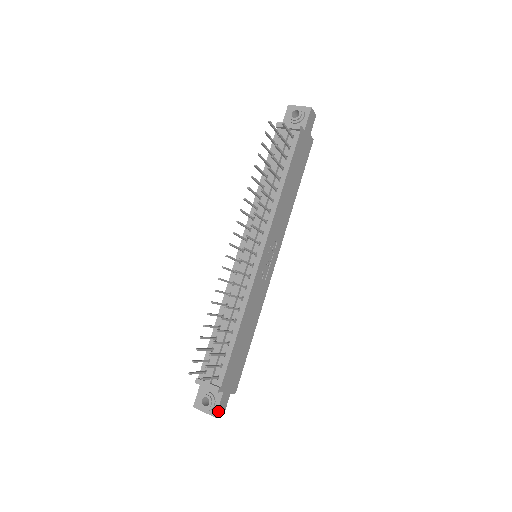
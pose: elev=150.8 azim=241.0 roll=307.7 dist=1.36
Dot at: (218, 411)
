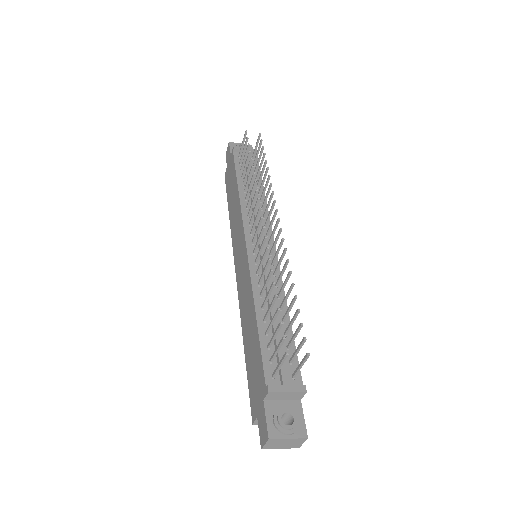
Dot at: (304, 430)
